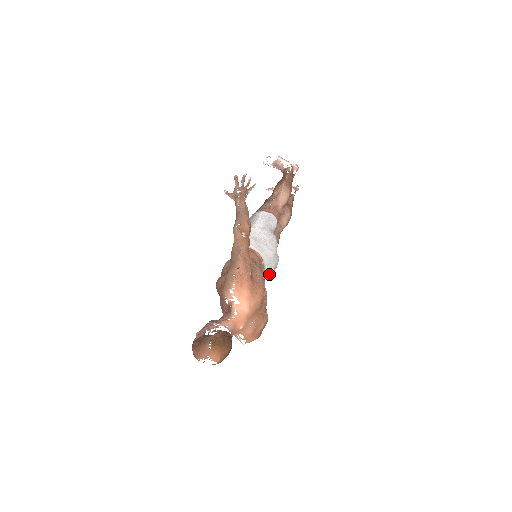
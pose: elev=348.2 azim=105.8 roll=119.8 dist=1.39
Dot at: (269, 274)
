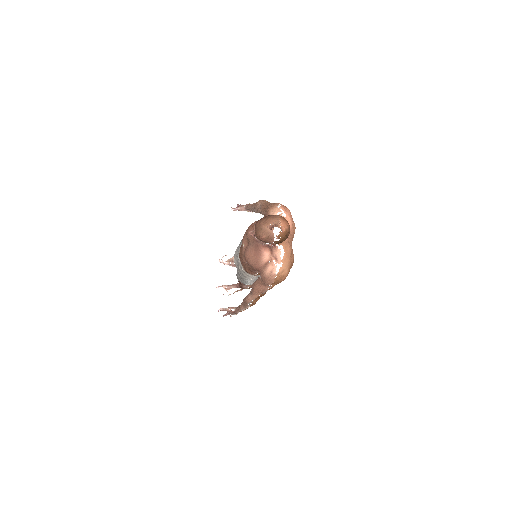
Dot at: occluded
